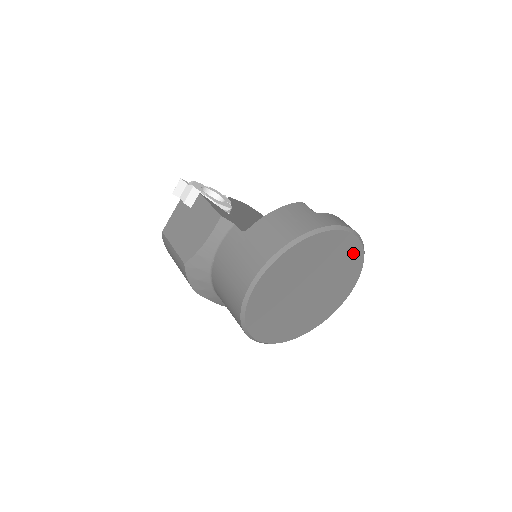
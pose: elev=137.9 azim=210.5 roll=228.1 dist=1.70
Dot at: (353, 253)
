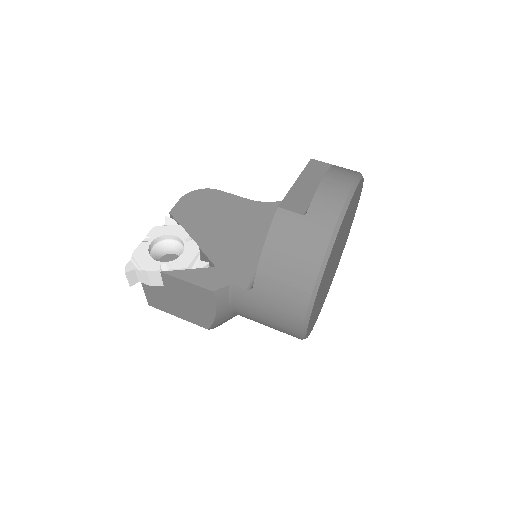
Dot at: (356, 194)
